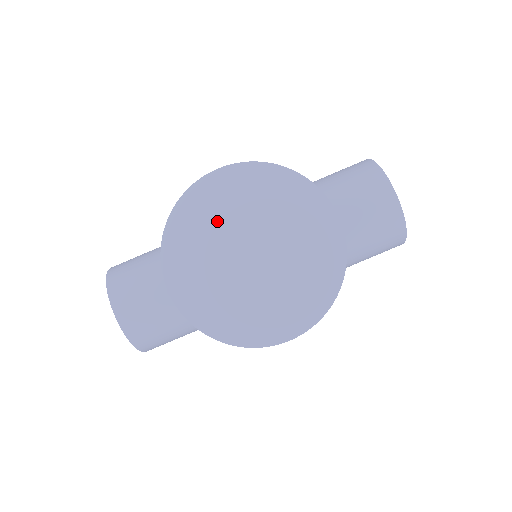
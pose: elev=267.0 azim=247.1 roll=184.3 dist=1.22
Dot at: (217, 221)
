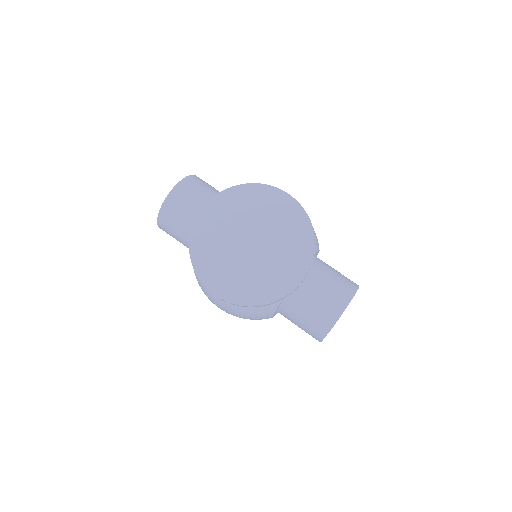
Dot at: (258, 211)
